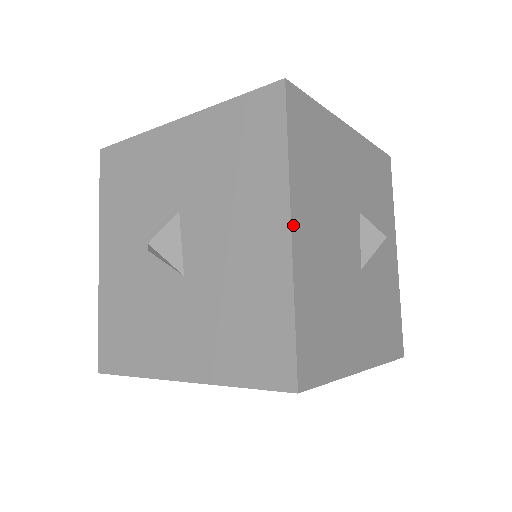
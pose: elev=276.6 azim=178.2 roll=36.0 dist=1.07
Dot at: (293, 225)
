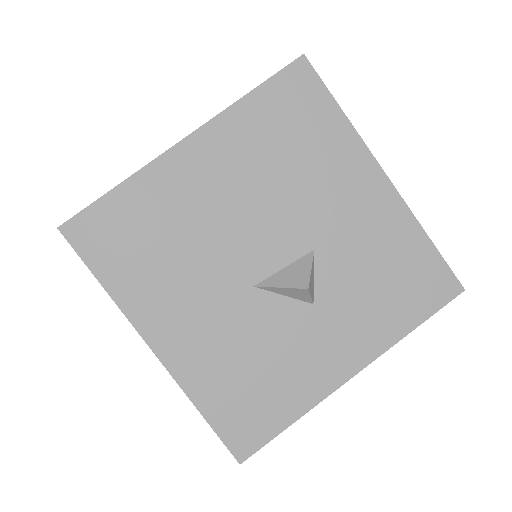
Dot at: (189, 139)
